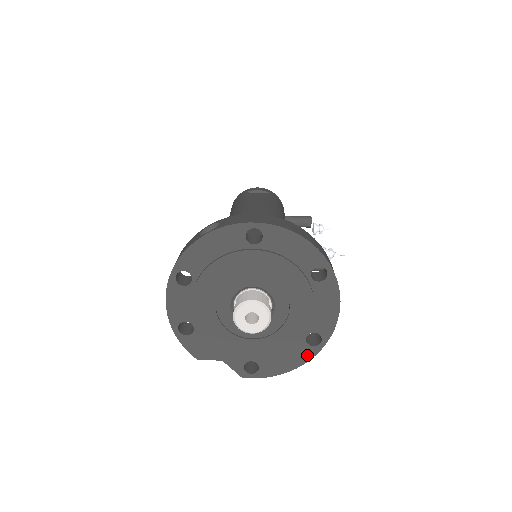
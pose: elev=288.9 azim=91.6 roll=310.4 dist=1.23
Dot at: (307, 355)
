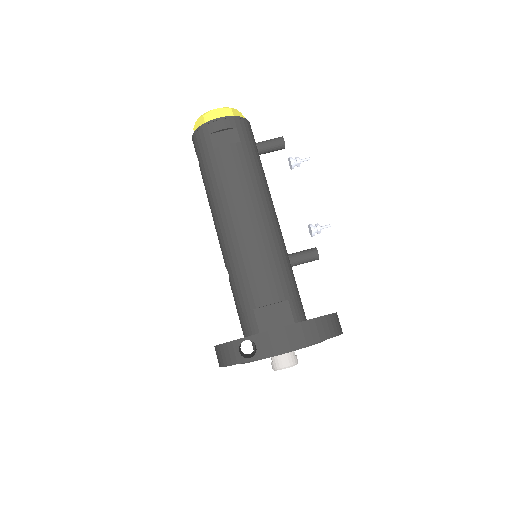
Dot at: occluded
